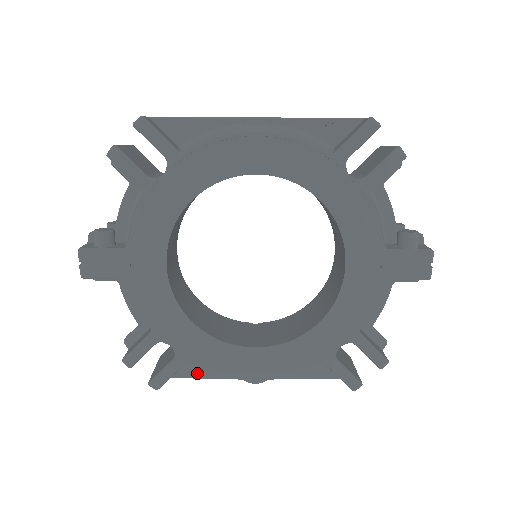
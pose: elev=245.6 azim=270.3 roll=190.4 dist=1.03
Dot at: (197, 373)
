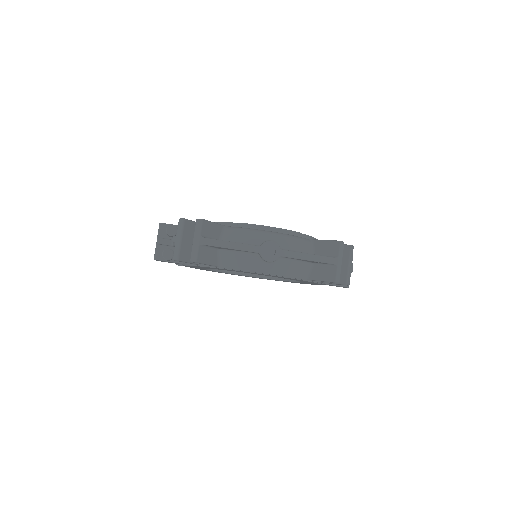
Dot at: occluded
